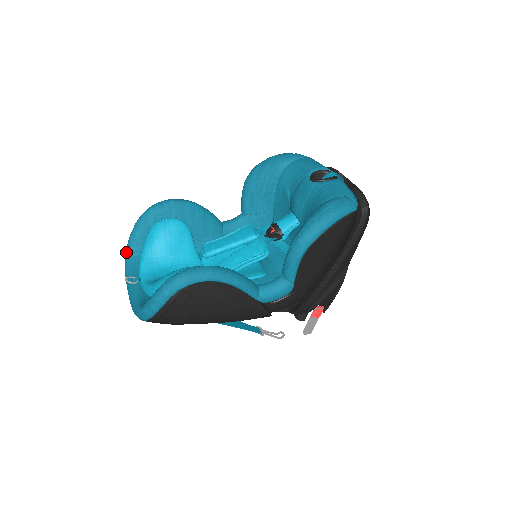
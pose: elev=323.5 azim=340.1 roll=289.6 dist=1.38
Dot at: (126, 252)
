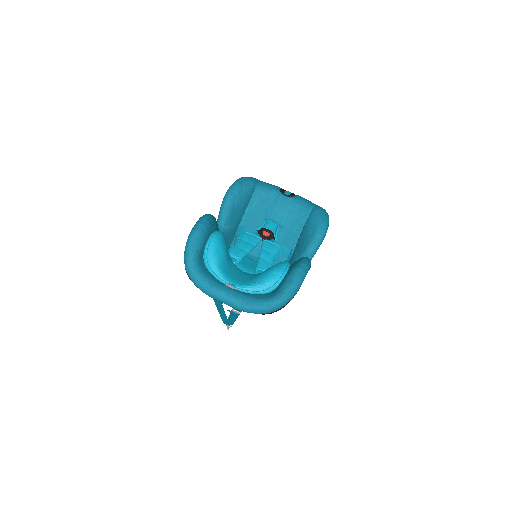
Dot at: (193, 267)
